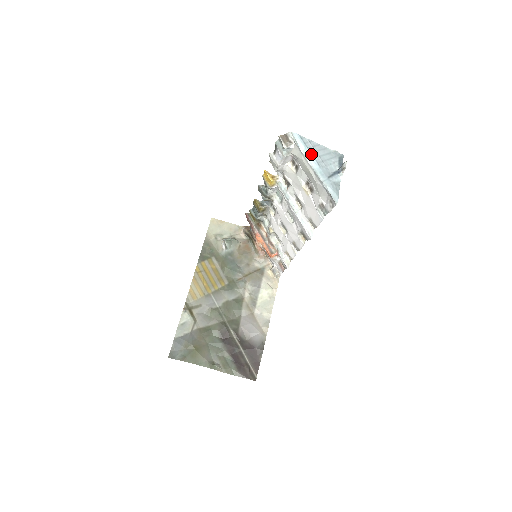
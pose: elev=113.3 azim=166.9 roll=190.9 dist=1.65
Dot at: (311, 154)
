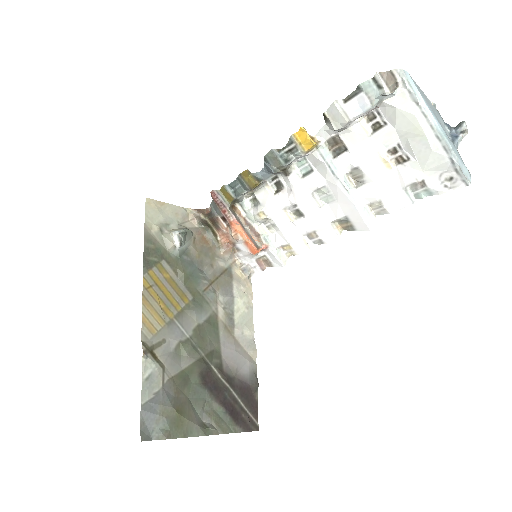
Dot at: (429, 107)
